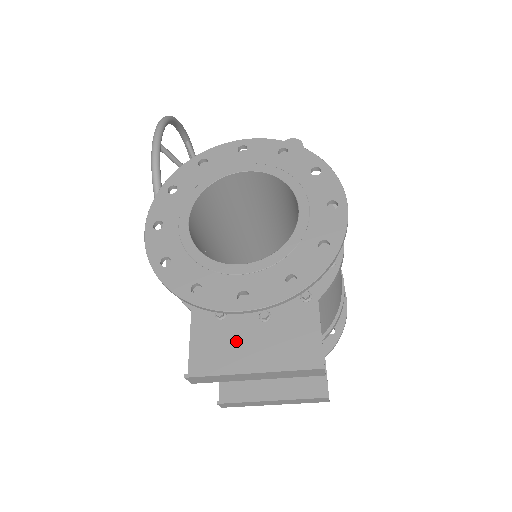
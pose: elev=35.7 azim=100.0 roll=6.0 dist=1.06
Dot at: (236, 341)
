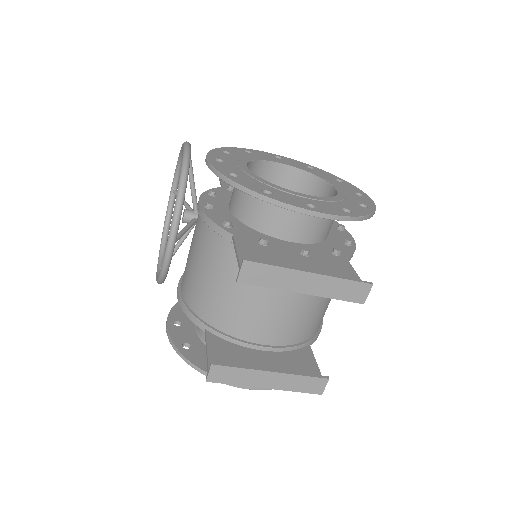
Dot at: (283, 259)
